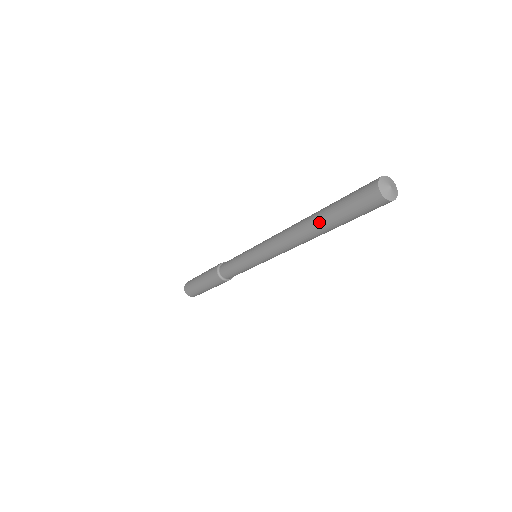
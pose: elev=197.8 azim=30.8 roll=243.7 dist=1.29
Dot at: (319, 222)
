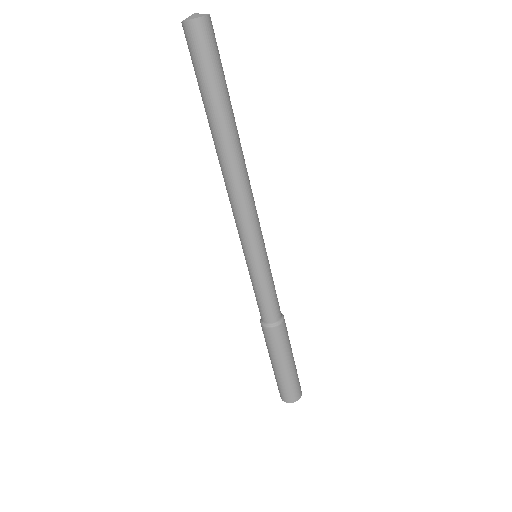
Dot at: occluded
